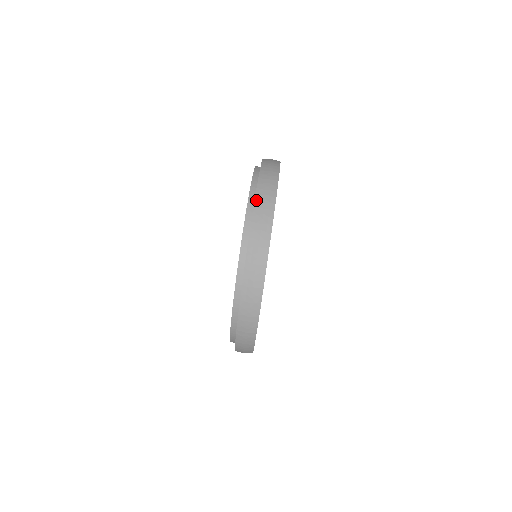
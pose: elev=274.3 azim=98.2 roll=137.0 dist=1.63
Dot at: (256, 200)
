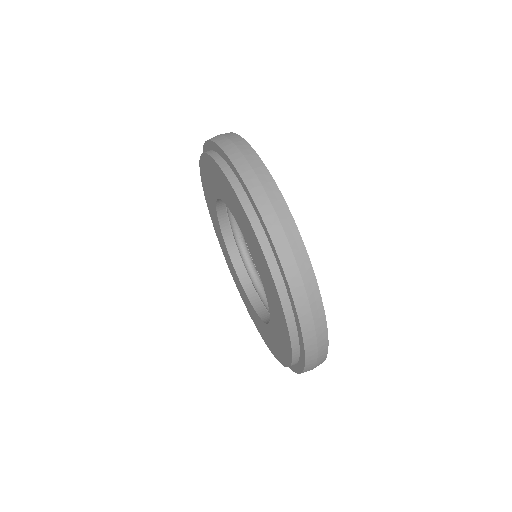
Dot at: occluded
